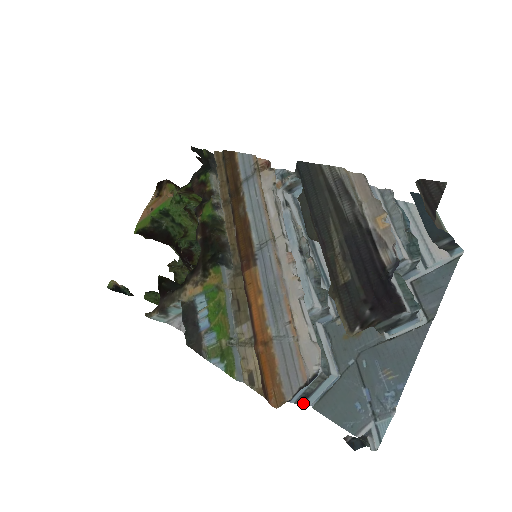
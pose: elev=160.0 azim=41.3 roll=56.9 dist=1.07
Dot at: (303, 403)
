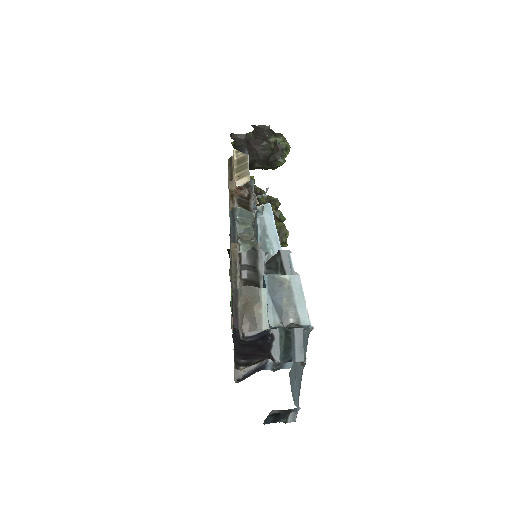
Dot at: occluded
